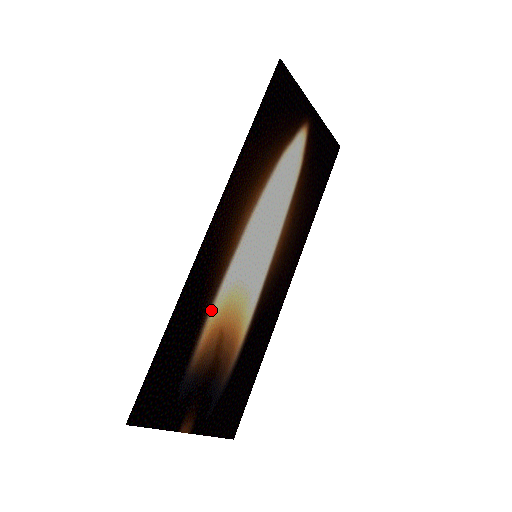
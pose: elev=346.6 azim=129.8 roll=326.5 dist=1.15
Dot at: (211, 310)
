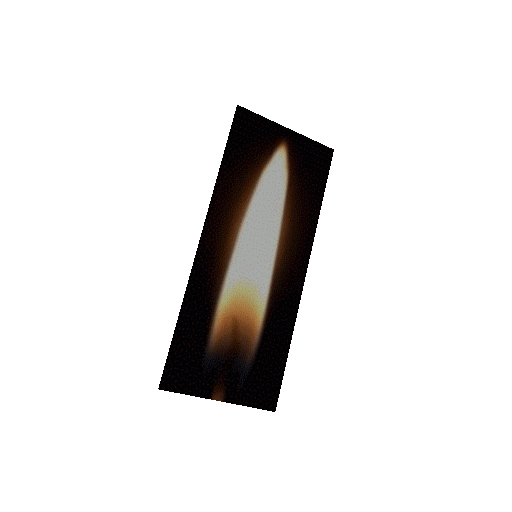
Dot at: (219, 302)
